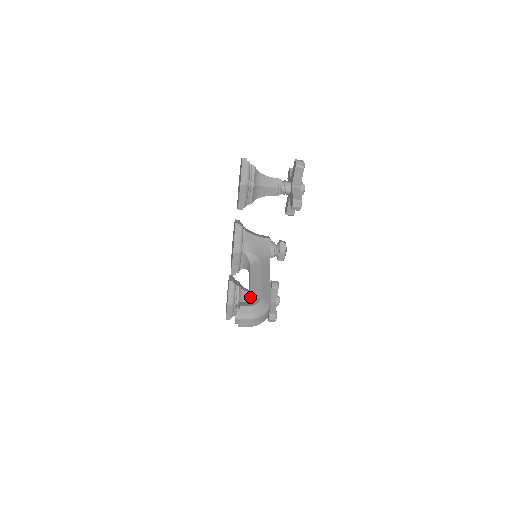
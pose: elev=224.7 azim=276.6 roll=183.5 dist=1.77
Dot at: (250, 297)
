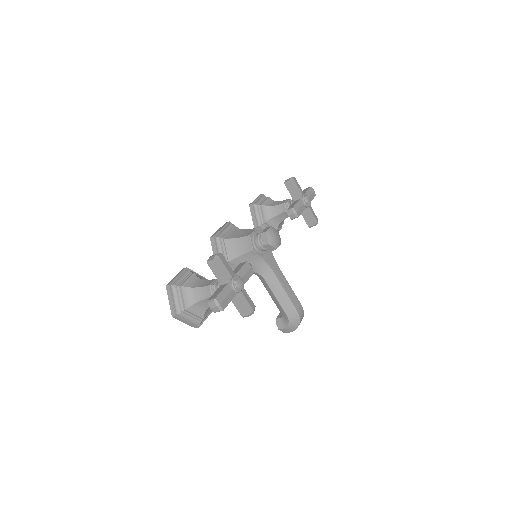
Dot at: occluded
